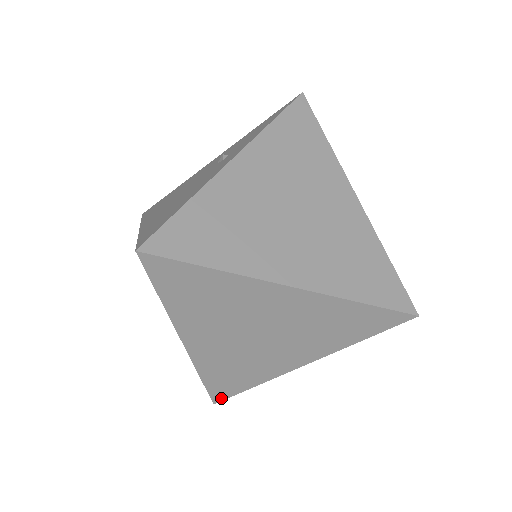
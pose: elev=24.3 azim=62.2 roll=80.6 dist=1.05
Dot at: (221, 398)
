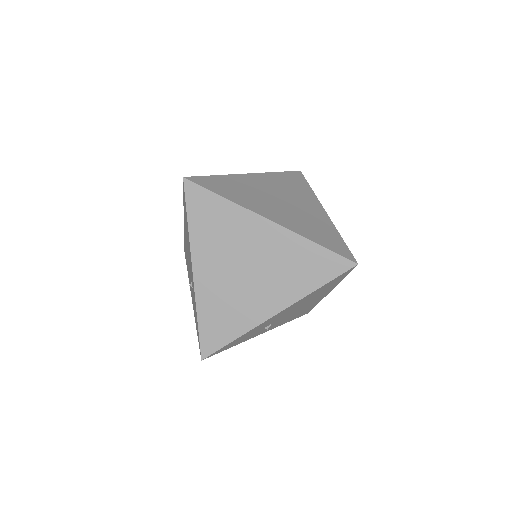
Dot at: (209, 352)
